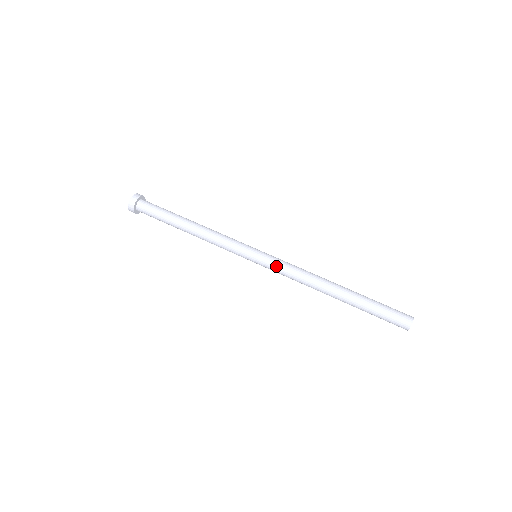
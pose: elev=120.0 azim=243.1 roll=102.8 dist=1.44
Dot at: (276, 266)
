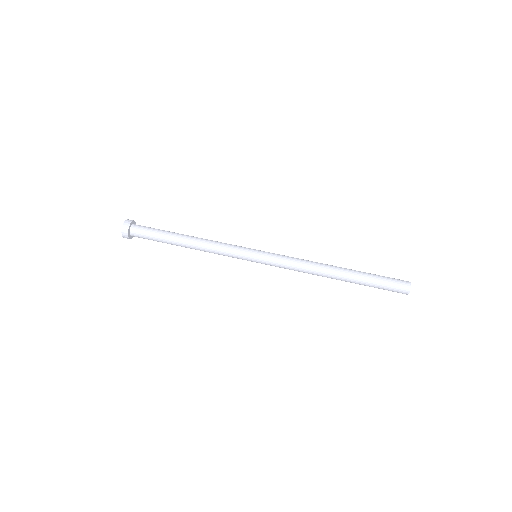
Dot at: (277, 265)
